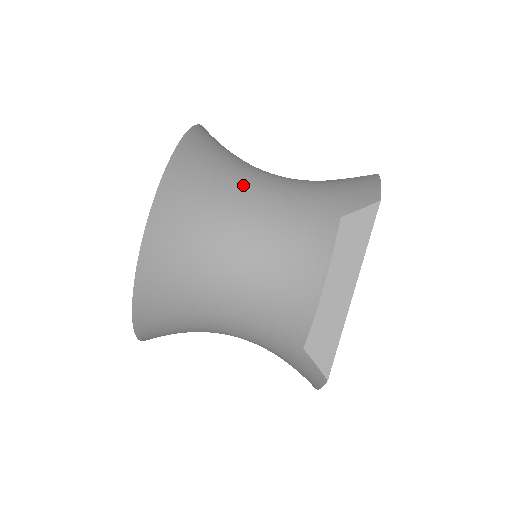
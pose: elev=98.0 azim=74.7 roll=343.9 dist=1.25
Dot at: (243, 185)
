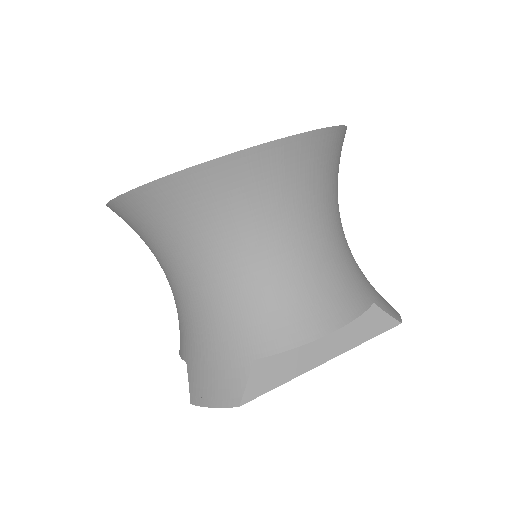
Dot at: occluded
